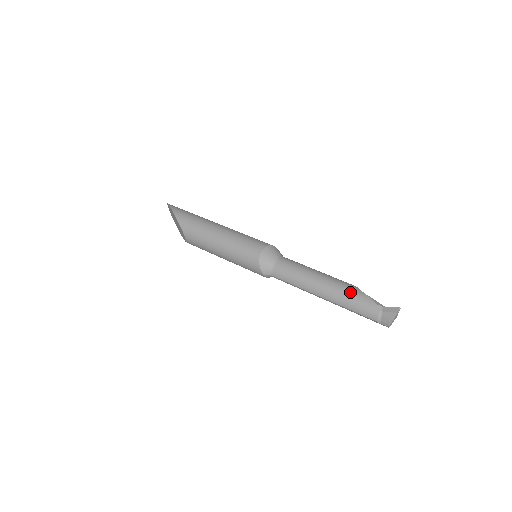
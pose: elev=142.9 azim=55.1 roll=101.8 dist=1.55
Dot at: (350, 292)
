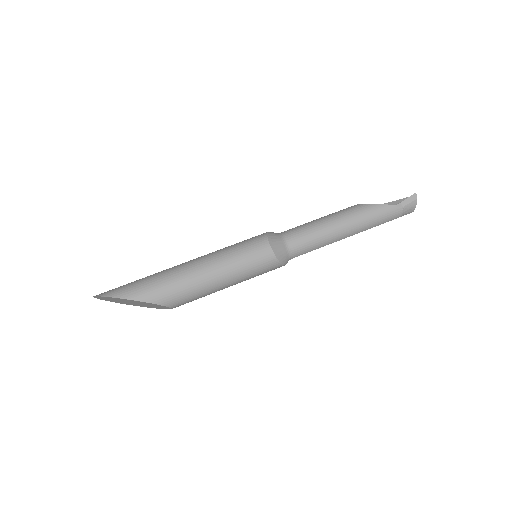
Dot at: (370, 214)
